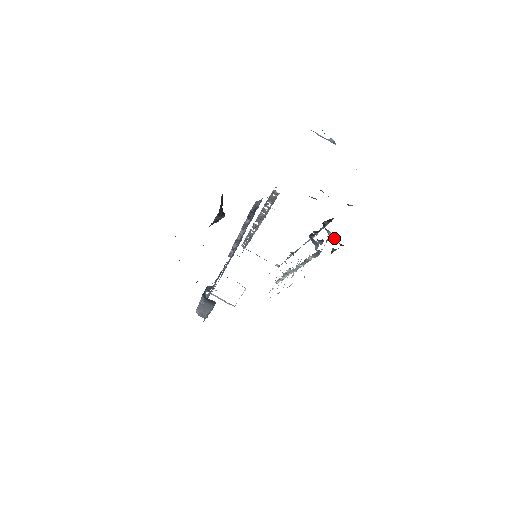
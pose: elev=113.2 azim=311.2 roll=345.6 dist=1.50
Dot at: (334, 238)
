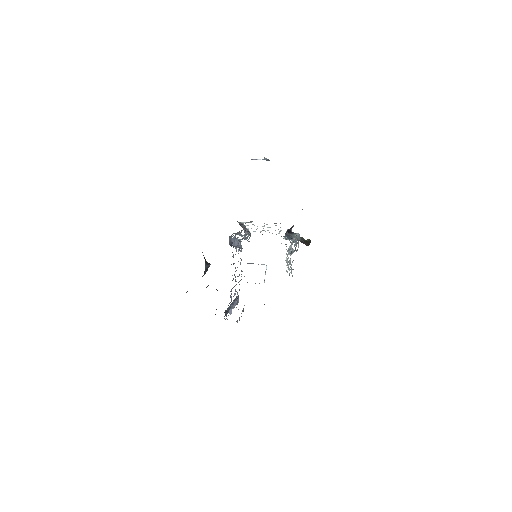
Dot at: (301, 239)
